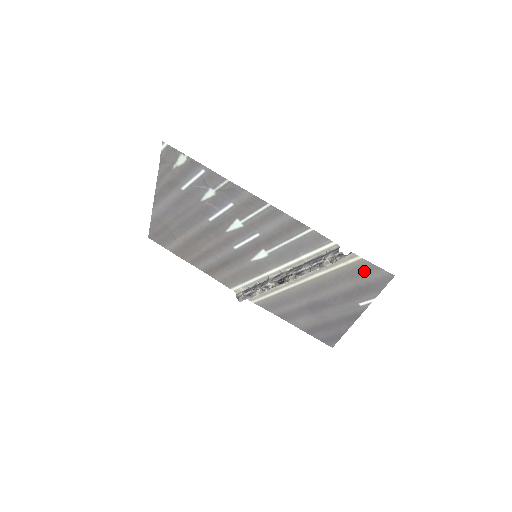
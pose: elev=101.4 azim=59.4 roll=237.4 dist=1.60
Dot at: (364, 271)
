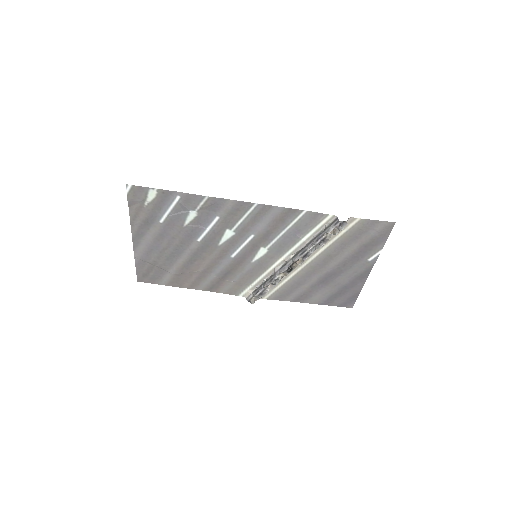
Dot at: (366, 229)
